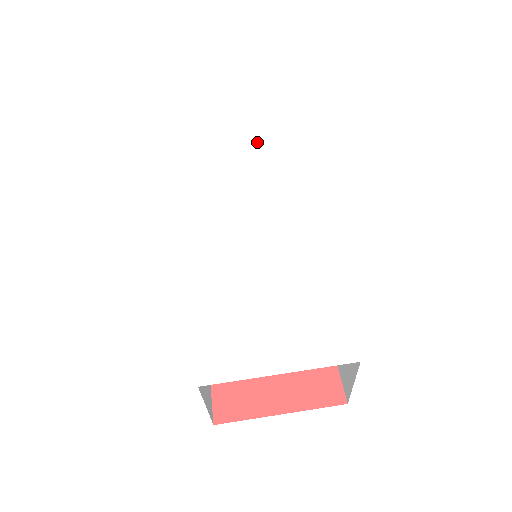
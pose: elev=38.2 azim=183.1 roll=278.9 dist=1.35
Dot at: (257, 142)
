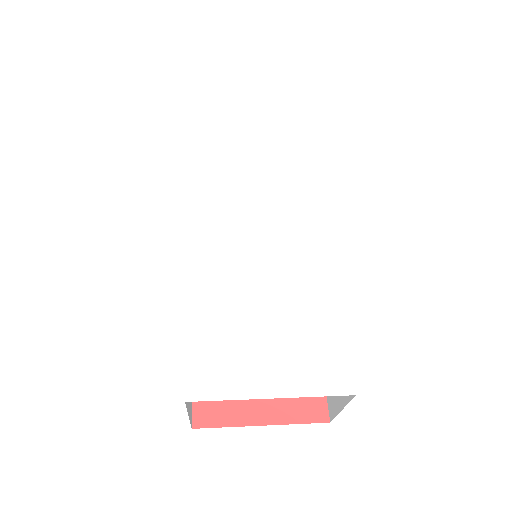
Dot at: (272, 131)
